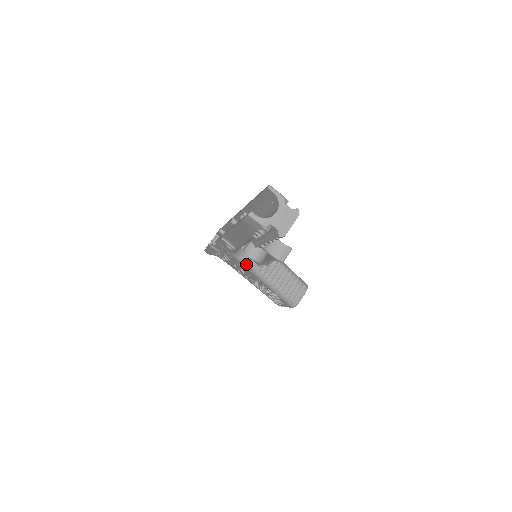
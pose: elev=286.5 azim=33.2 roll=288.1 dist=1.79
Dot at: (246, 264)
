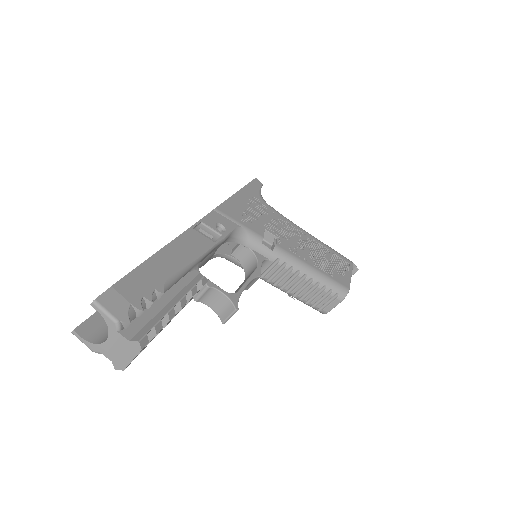
Dot at: (239, 266)
